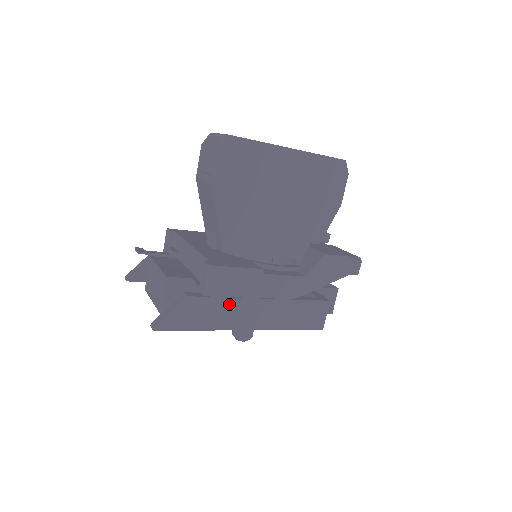
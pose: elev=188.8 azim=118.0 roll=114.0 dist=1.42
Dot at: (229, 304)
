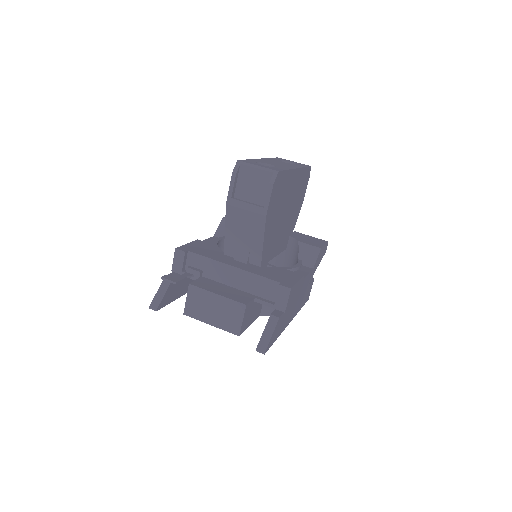
Dot at: (289, 310)
